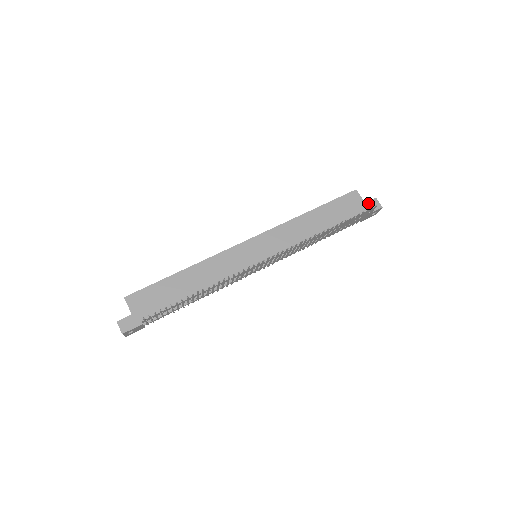
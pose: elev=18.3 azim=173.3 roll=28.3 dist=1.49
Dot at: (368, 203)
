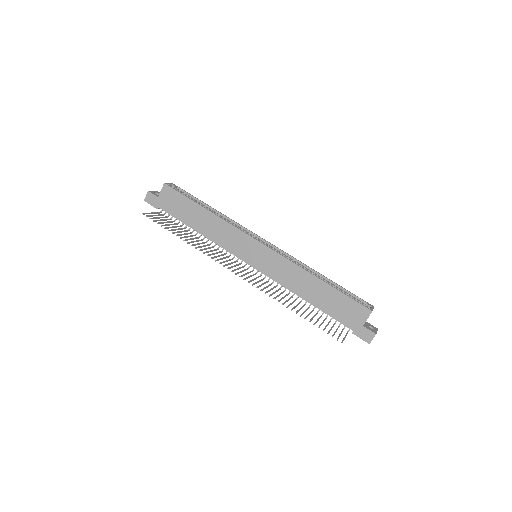
Dot at: (365, 329)
